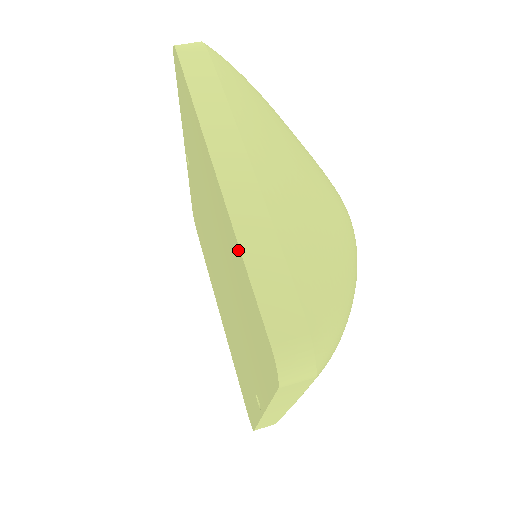
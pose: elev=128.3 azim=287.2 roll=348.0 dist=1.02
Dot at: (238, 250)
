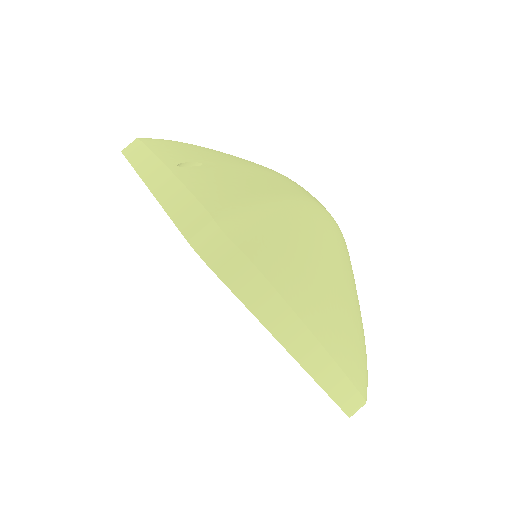
Dot at: occluded
